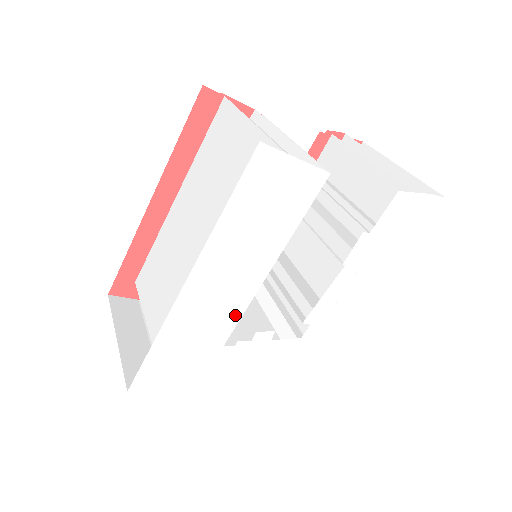
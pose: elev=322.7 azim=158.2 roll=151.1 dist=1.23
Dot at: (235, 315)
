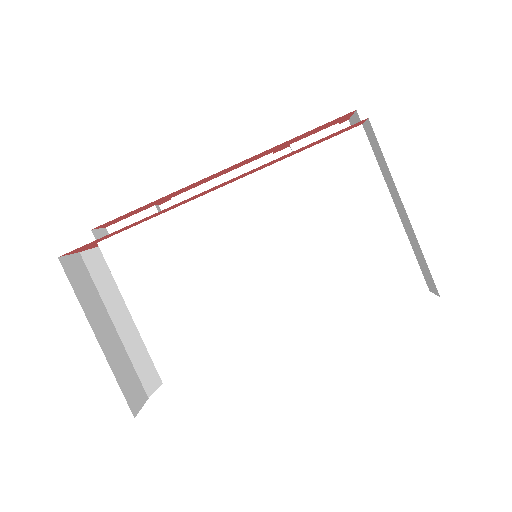
Dot at: occluded
